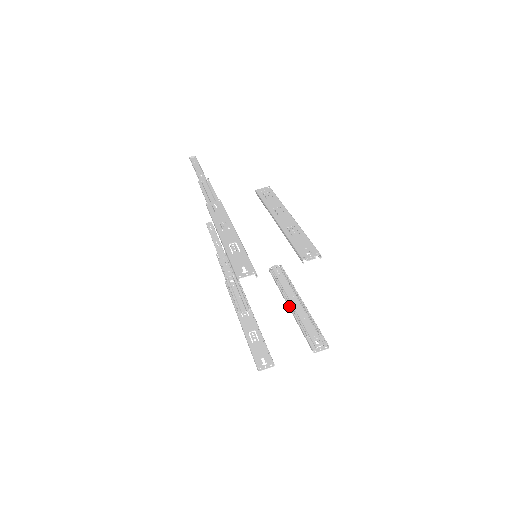
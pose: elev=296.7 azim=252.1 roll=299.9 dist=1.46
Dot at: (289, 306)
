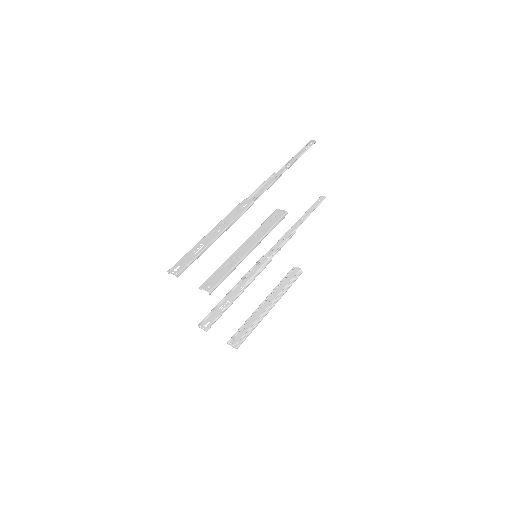
Dot at: (260, 304)
